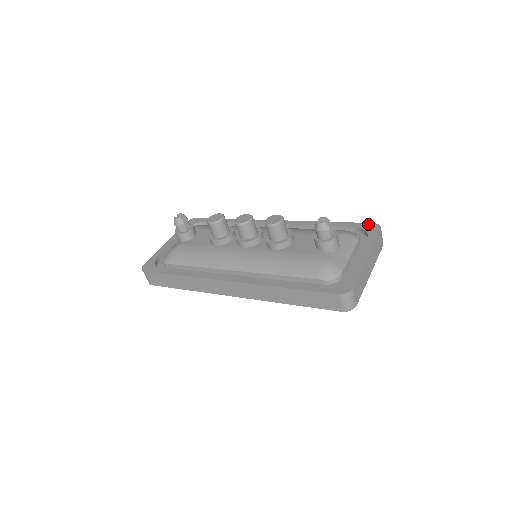
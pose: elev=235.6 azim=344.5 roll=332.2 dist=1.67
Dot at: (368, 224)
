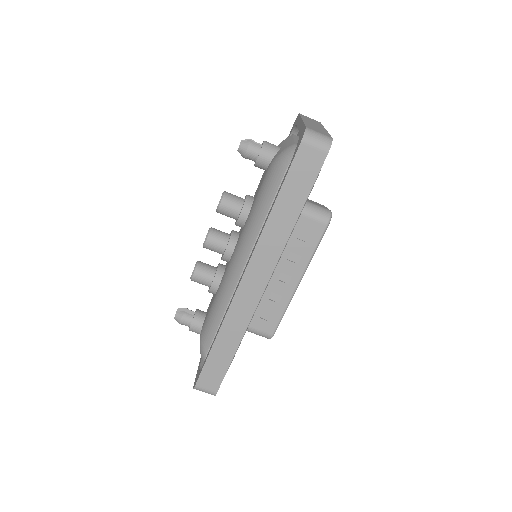
Dot at: (292, 128)
